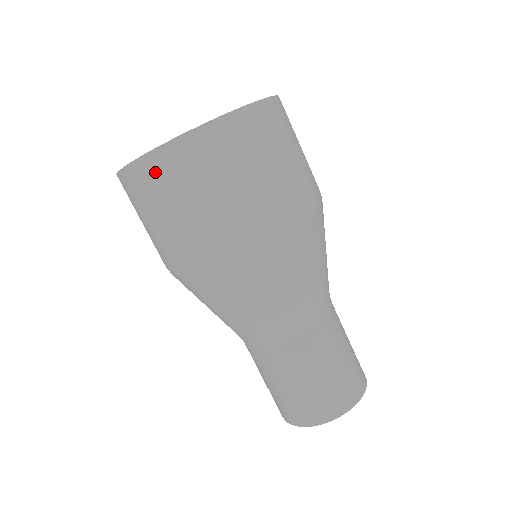
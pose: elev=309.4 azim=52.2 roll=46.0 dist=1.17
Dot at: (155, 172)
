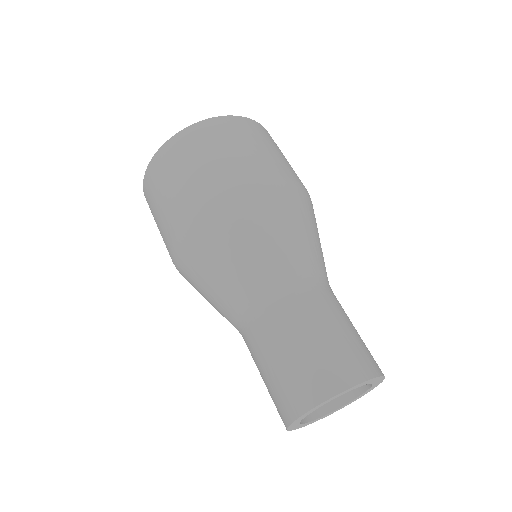
Dot at: (157, 168)
